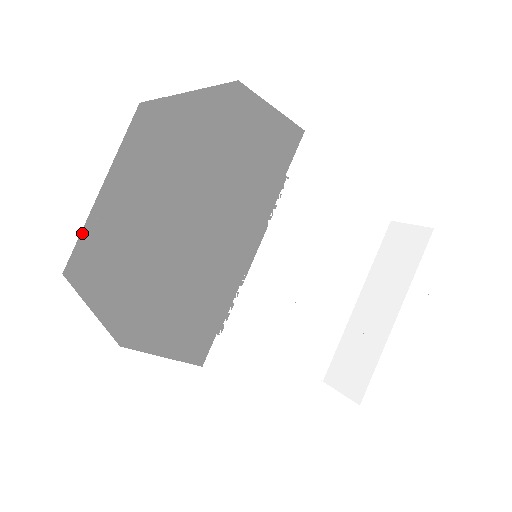
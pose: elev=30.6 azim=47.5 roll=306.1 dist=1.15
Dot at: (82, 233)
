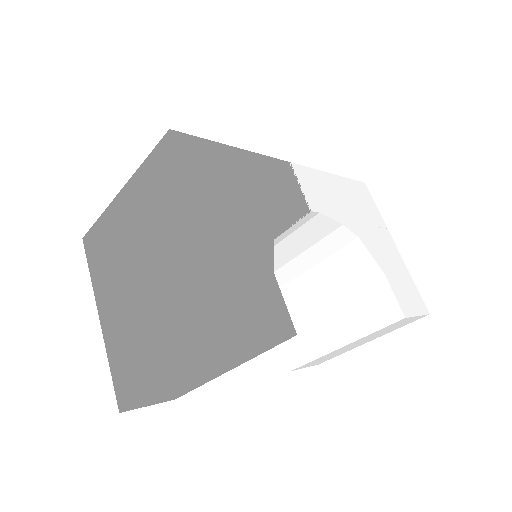
Dot at: (100, 222)
